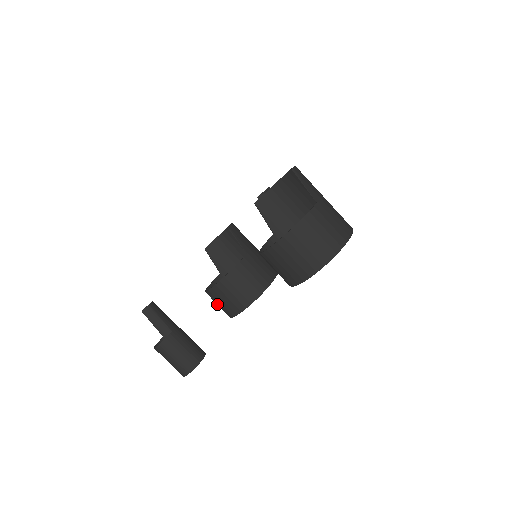
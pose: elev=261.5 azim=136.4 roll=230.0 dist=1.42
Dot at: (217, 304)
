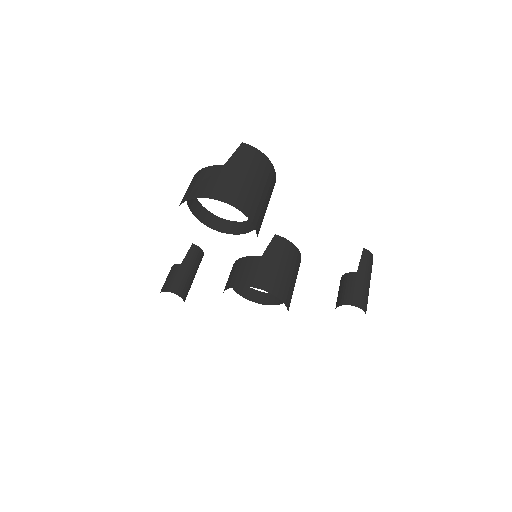
Dot at: occluded
